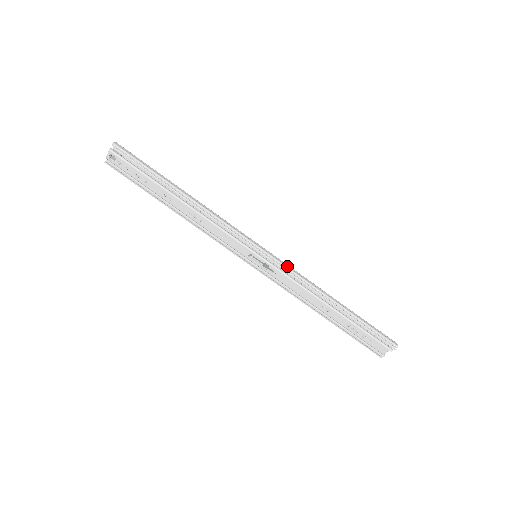
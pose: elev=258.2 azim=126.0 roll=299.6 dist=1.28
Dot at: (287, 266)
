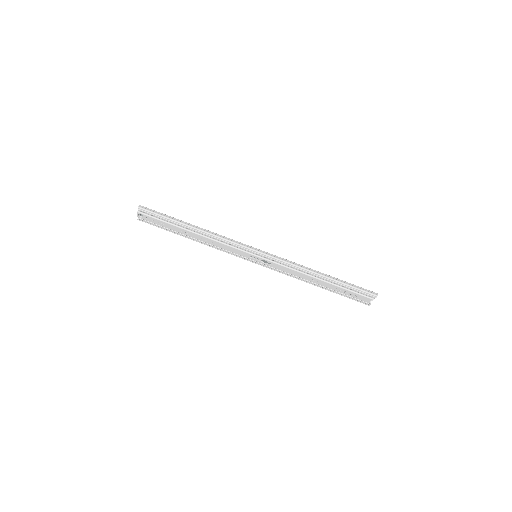
Dot at: (279, 258)
